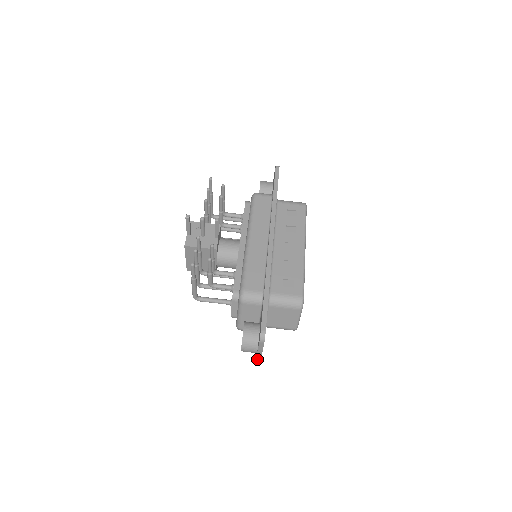
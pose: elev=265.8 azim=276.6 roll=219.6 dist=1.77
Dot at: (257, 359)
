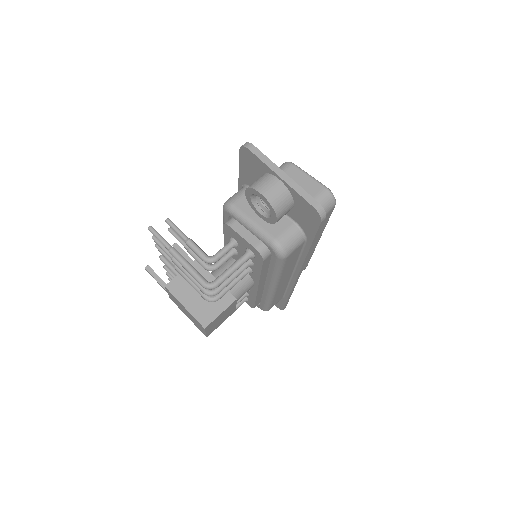
Dot at: (295, 190)
